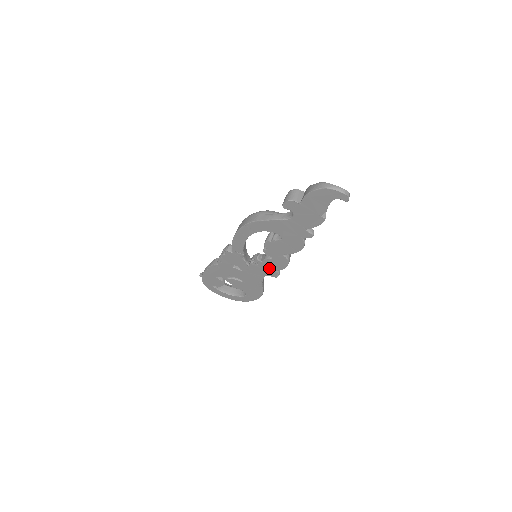
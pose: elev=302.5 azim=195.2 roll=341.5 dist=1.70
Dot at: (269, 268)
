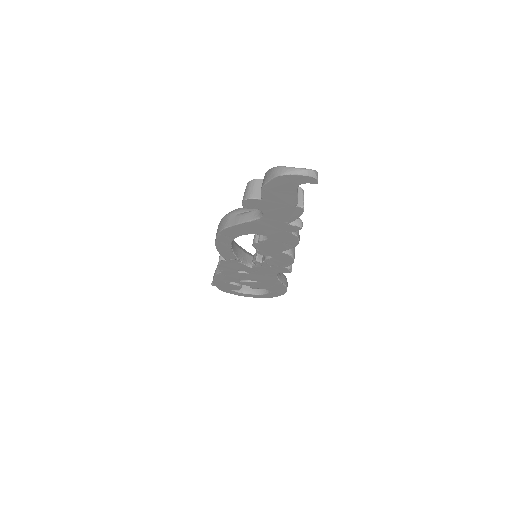
Dot at: (276, 266)
